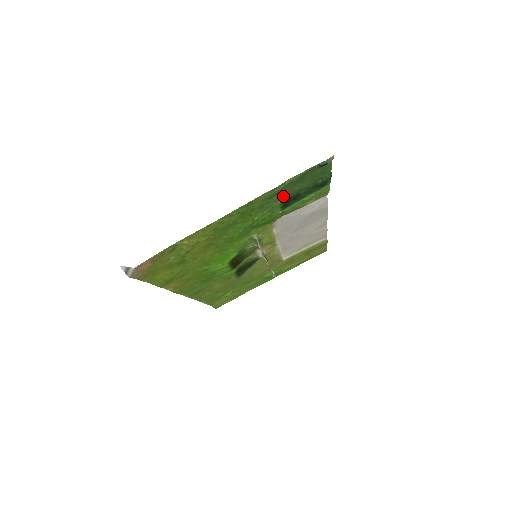
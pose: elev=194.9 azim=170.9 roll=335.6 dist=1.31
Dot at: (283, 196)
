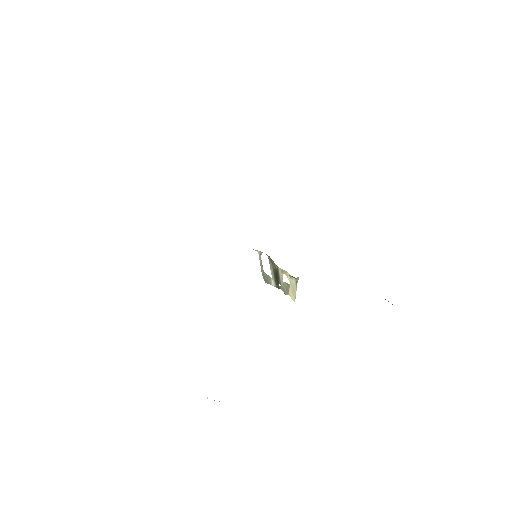
Dot at: (392, 304)
